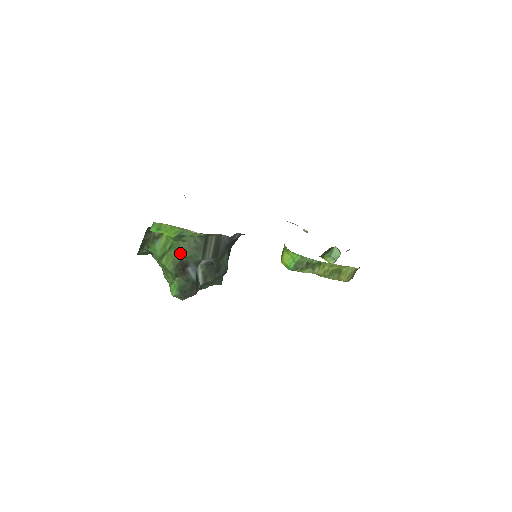
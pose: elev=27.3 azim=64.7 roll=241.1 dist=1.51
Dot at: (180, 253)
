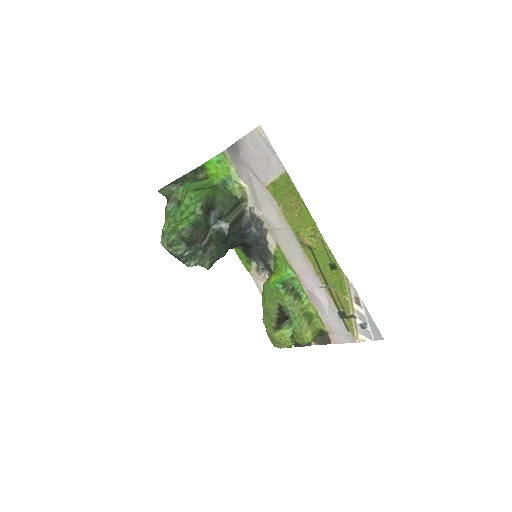
Dot at: (216, 194)
